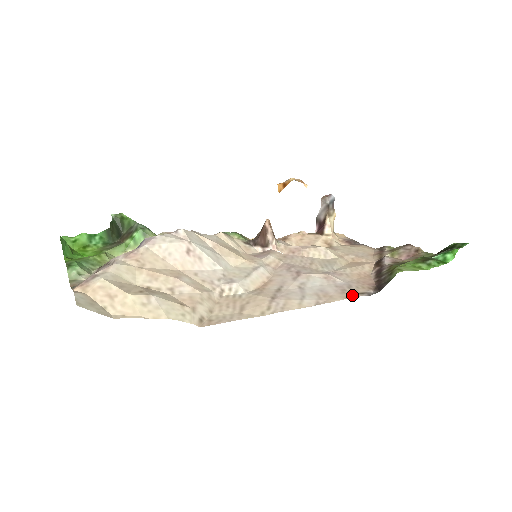
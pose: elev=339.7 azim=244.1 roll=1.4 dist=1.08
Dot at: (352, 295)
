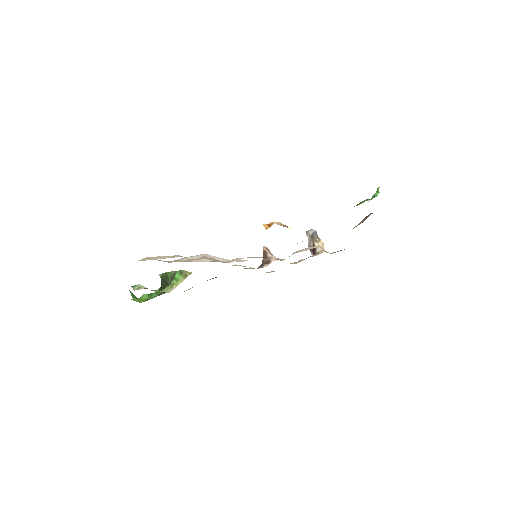
Dot at: occluded
